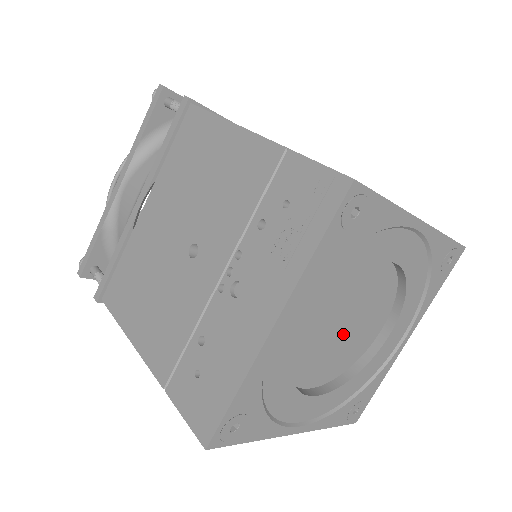
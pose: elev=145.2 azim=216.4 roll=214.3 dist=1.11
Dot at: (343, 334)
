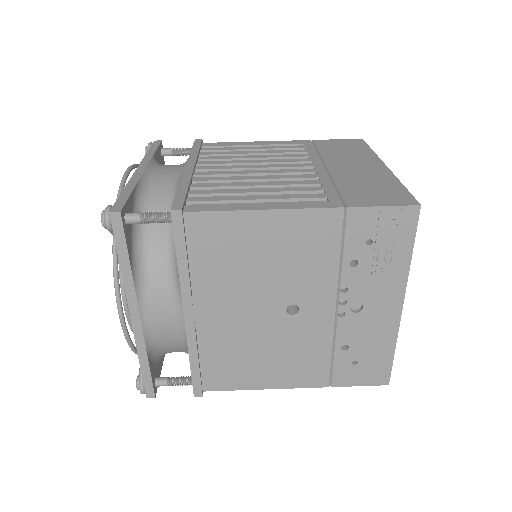
Dot at: occluded
